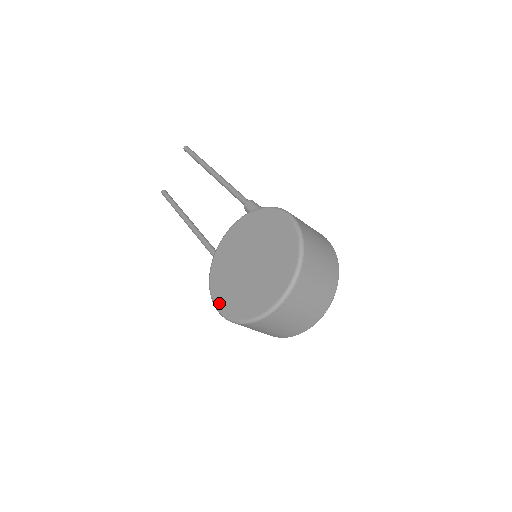
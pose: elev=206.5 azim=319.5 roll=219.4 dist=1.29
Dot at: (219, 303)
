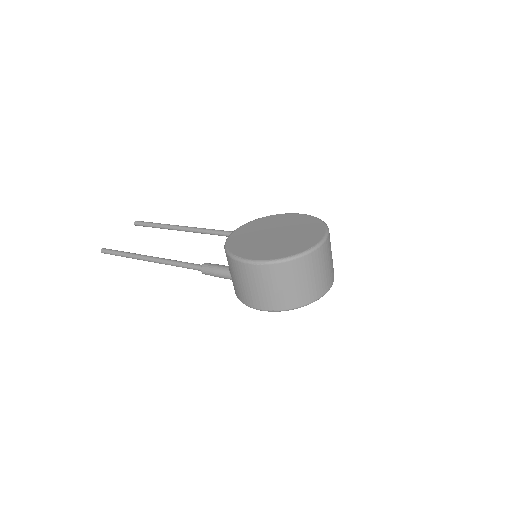
Dot at: (250, 257)
